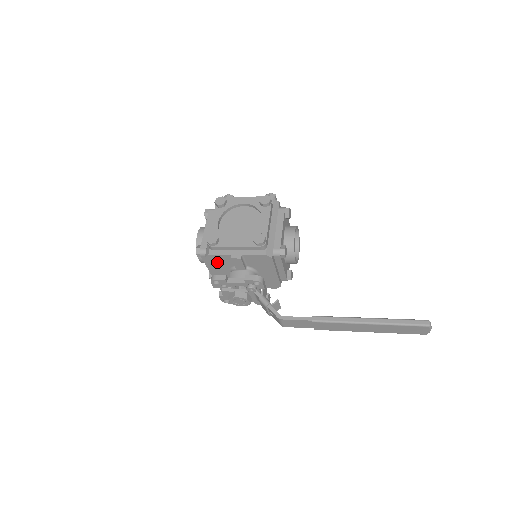
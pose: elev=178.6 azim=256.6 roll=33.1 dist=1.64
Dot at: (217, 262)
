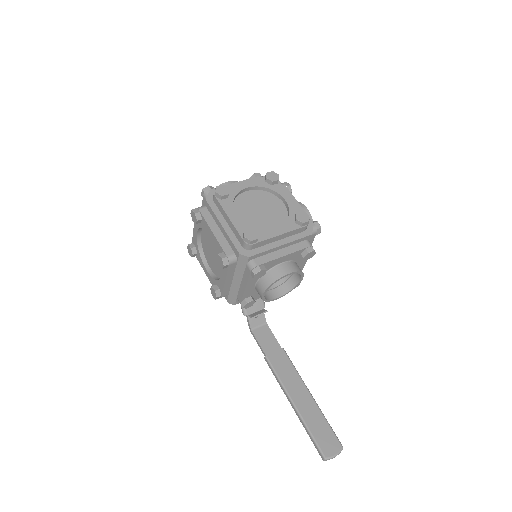
Dot at: occluded
